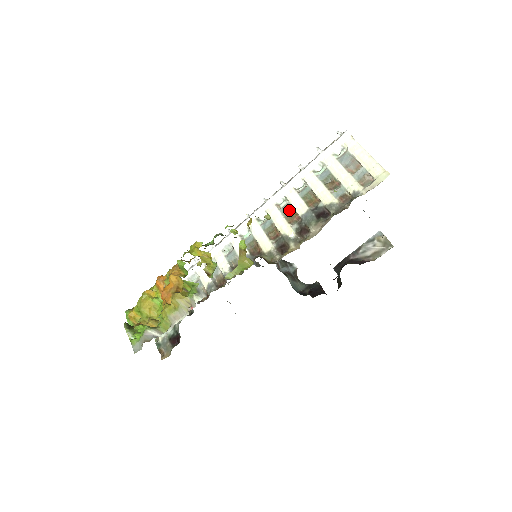
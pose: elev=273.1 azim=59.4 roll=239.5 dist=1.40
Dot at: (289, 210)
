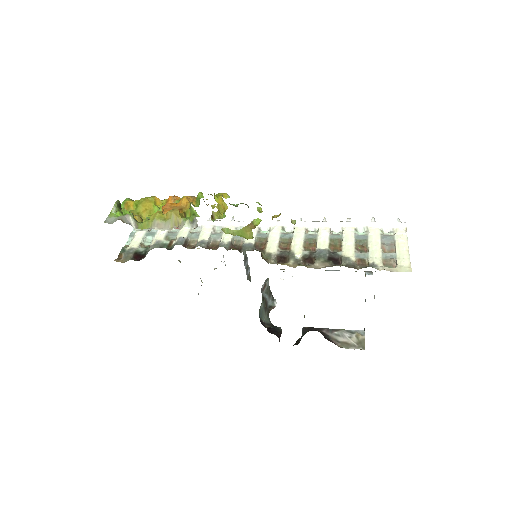
Dot at: (312, 239)
